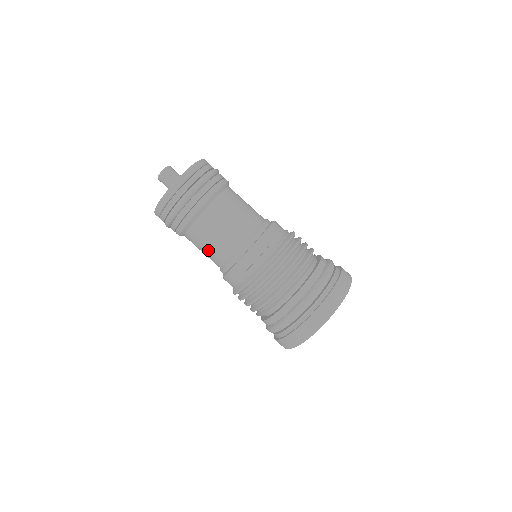
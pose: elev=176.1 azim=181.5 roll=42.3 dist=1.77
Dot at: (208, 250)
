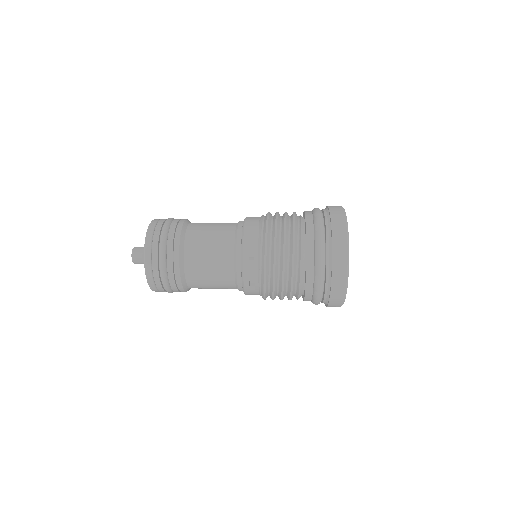
Dot at: occluded
